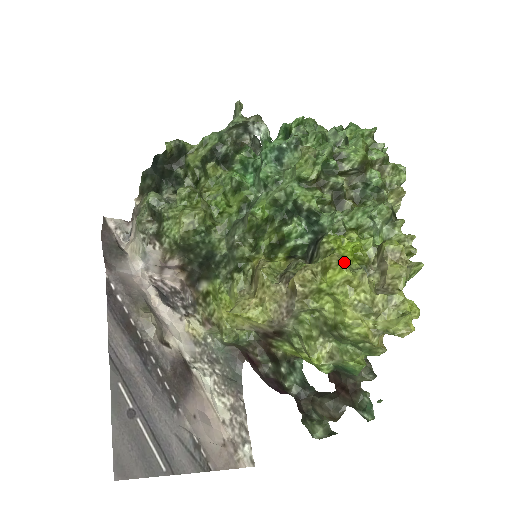
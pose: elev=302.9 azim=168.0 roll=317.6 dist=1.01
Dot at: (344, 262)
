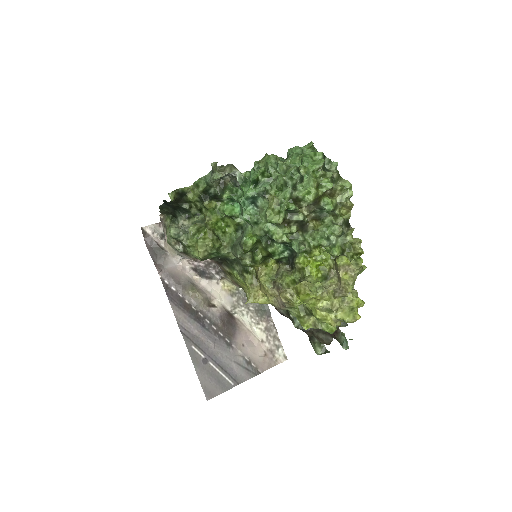
Dot at: (308, 291)
